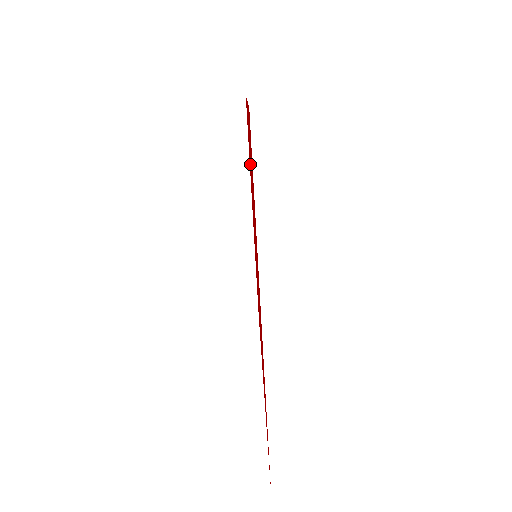
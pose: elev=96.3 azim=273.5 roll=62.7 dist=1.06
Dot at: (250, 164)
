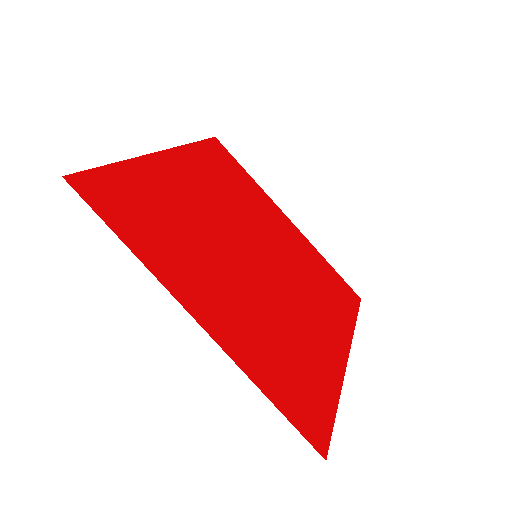
Dot at: (207, 270)
